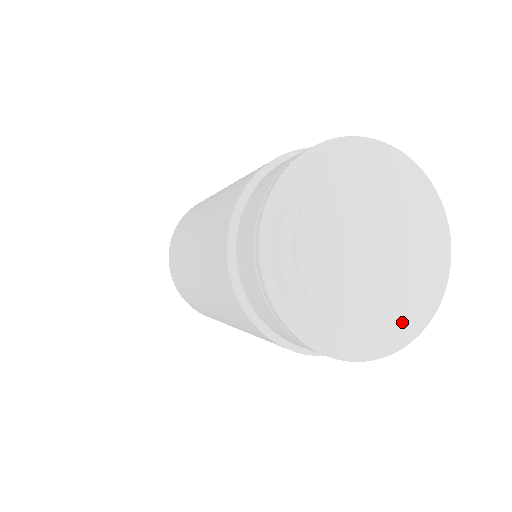
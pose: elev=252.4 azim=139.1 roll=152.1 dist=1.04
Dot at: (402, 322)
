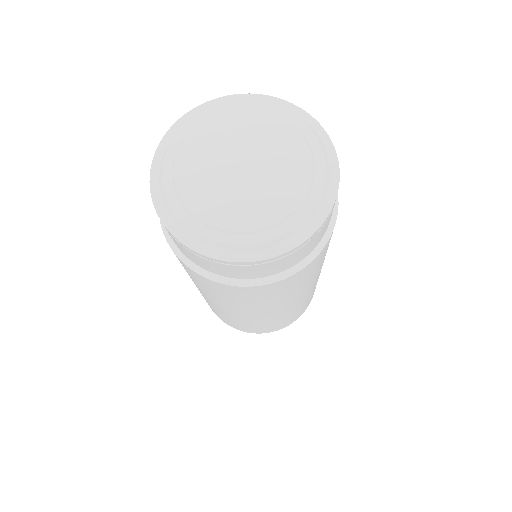
Dot at: (314, 183)
